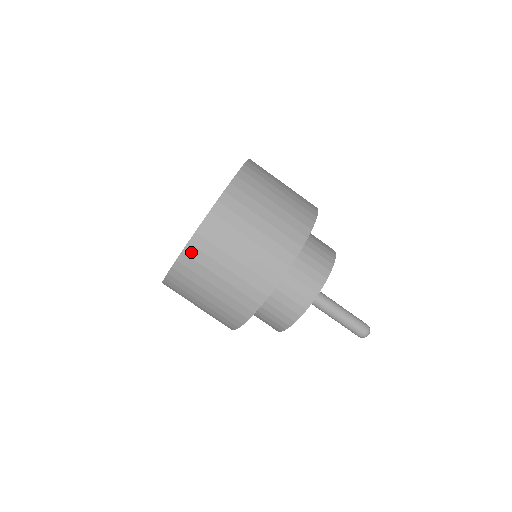
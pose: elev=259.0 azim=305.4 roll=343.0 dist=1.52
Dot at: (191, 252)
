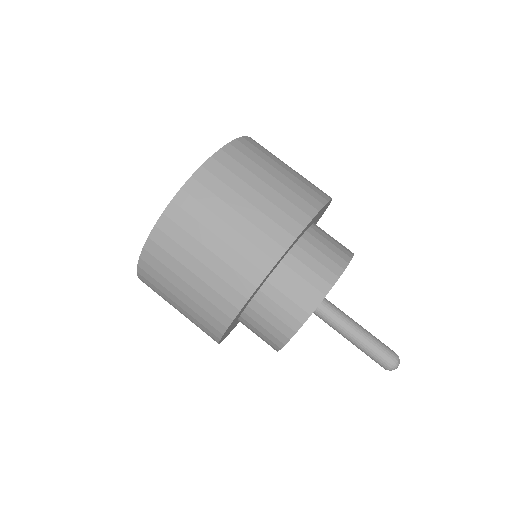
Dot at: (165, 226)
